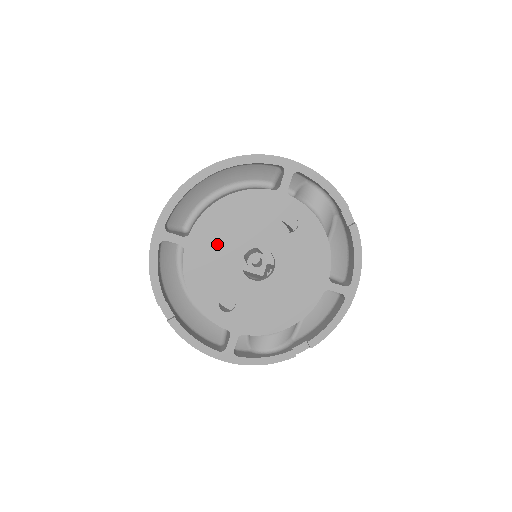
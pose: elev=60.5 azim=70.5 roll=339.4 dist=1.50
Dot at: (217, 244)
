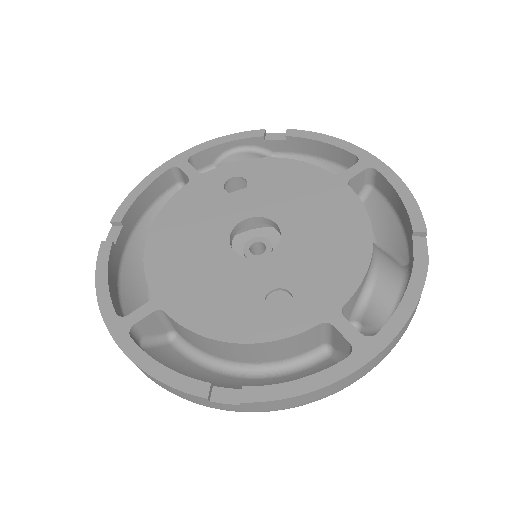
Dot at: (191, 269)
